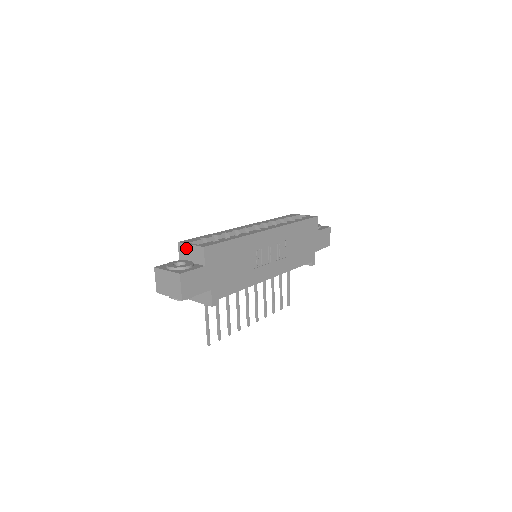
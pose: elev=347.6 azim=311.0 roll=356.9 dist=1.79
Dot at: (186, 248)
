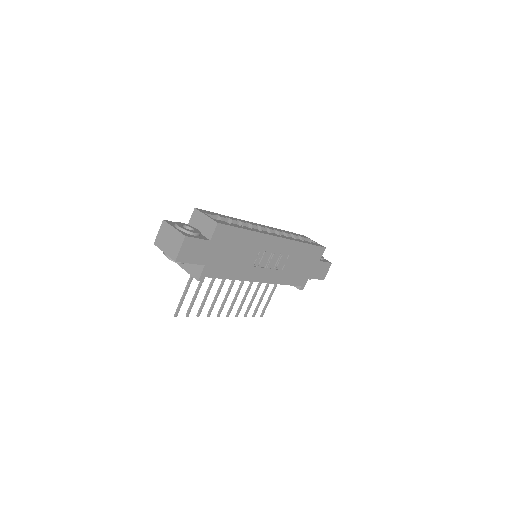
Dot at: (200, 216)
